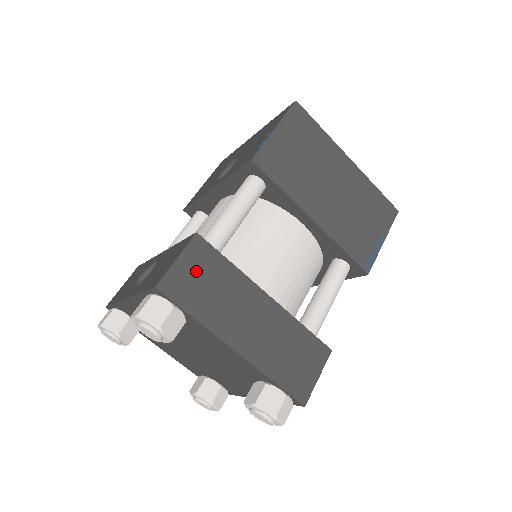
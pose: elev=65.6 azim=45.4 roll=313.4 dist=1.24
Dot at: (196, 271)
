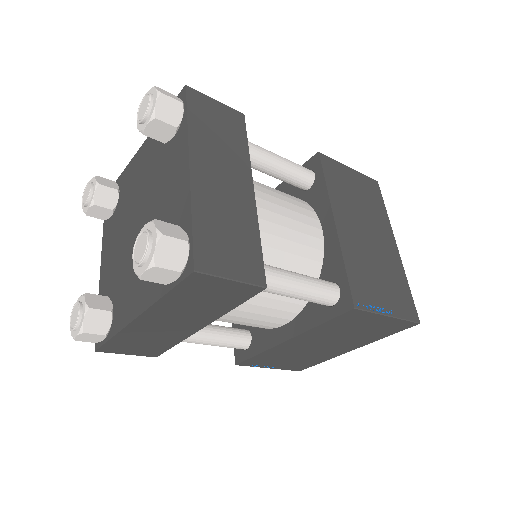
Dot at: (220, 117)
